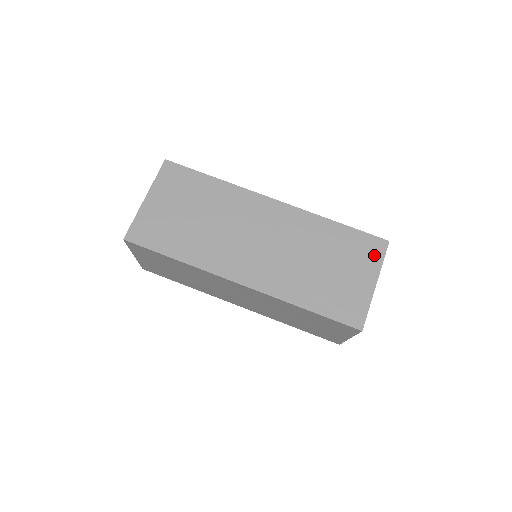
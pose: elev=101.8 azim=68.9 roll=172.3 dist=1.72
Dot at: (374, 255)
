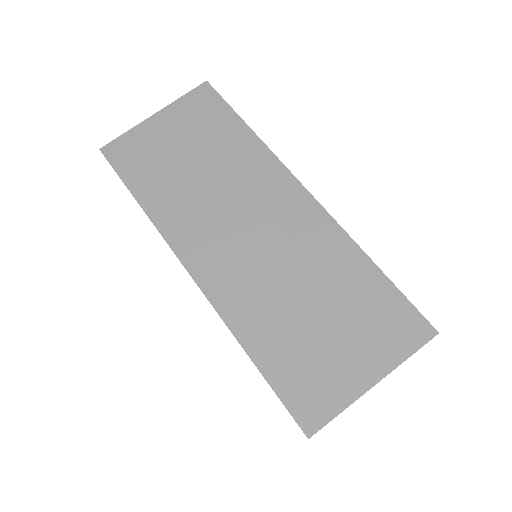
Dot at: (400, 340)
